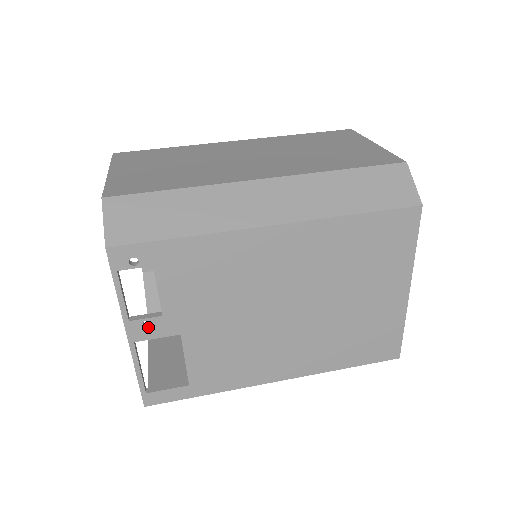
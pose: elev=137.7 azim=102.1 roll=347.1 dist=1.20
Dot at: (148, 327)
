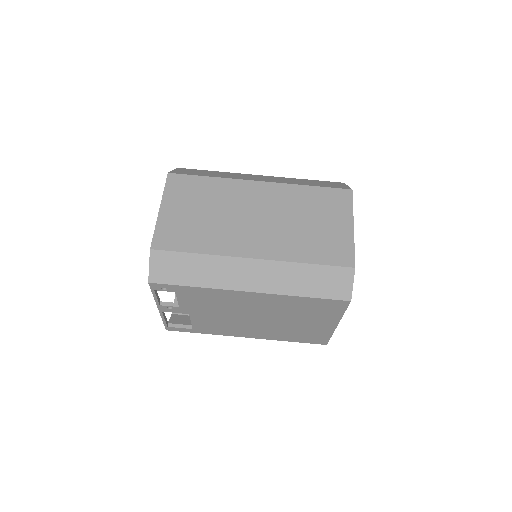
Dot at: (170, 309)
